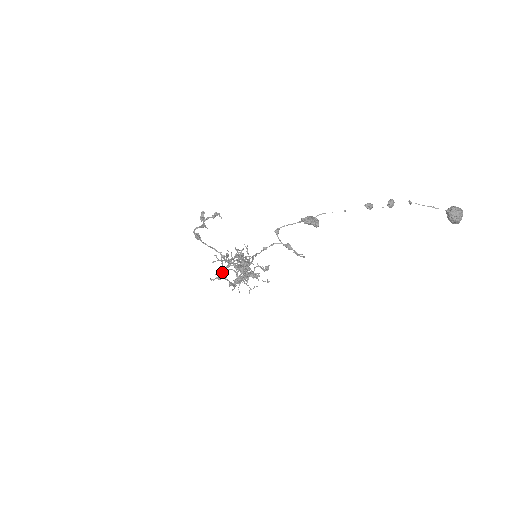
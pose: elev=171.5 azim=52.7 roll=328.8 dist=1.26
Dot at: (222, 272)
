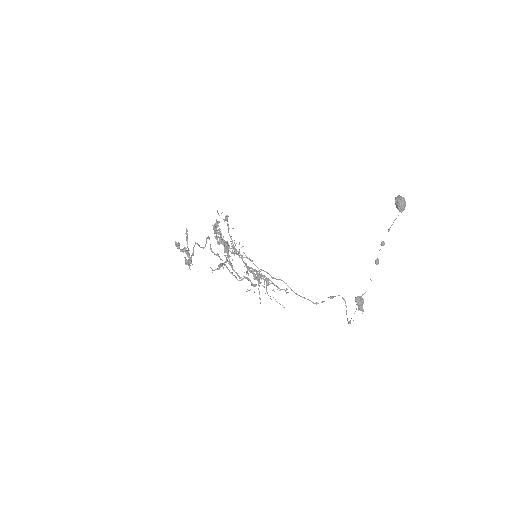
Dot at: (235, 277)
